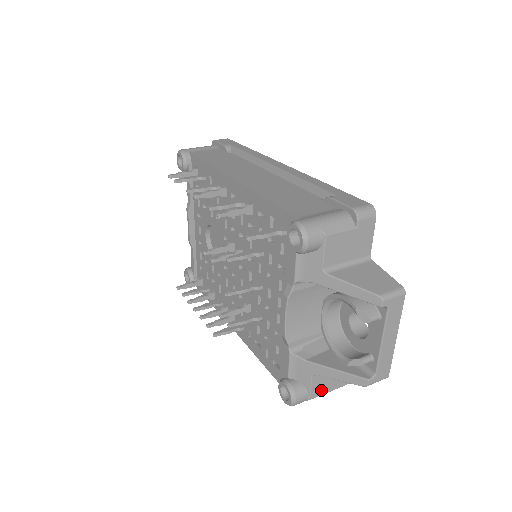
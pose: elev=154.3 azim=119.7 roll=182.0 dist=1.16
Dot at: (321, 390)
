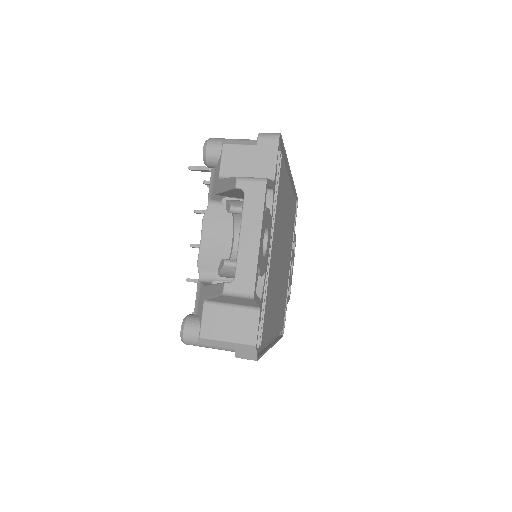
Dot at: (215, 332)
